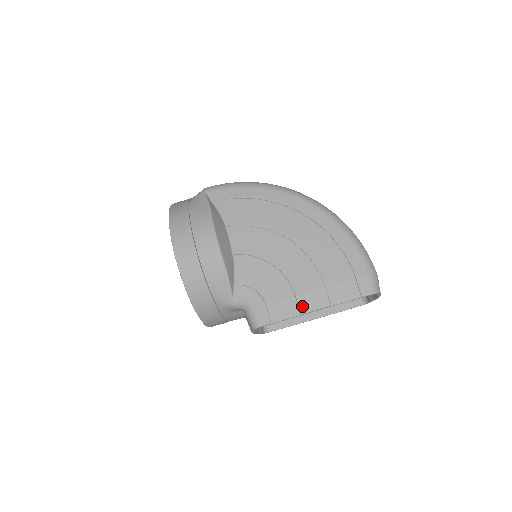
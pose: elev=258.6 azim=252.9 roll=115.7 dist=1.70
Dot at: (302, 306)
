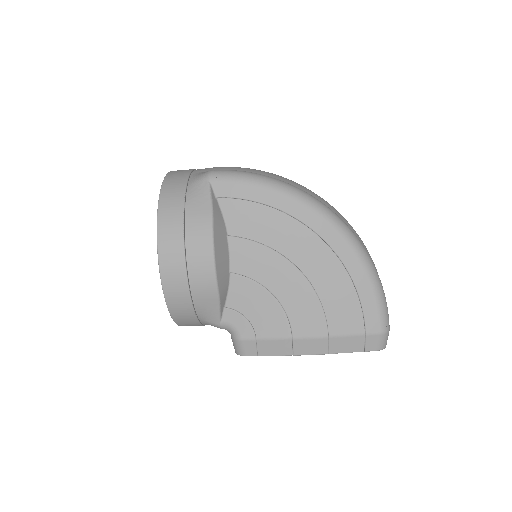
Dot at: (297, 348)
